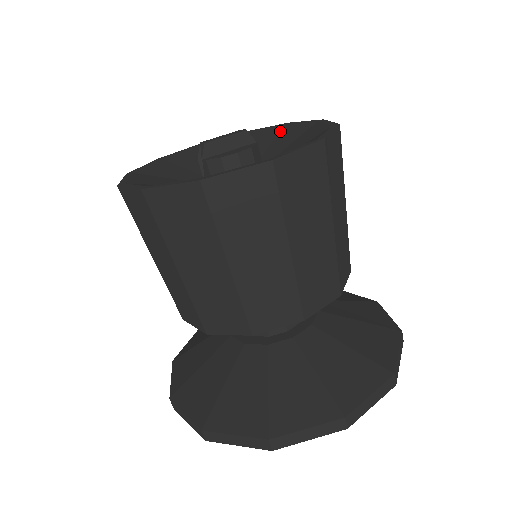
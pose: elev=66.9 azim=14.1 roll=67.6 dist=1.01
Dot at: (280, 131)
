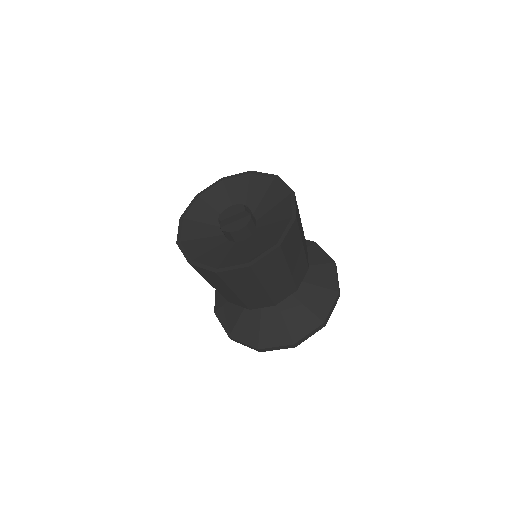
Dot at: (271, 185)
